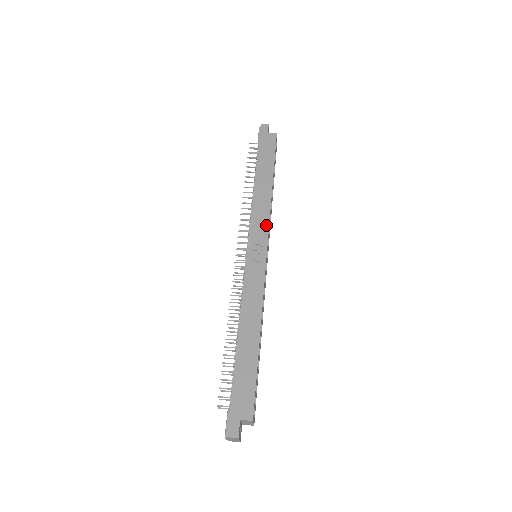
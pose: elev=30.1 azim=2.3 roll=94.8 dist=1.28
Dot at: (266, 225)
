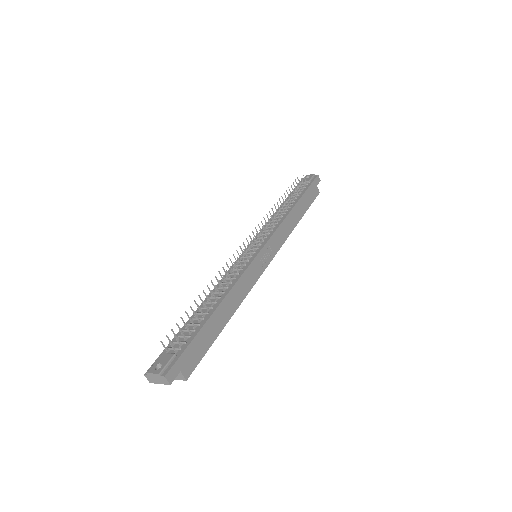
Dot at: (280, 245)
